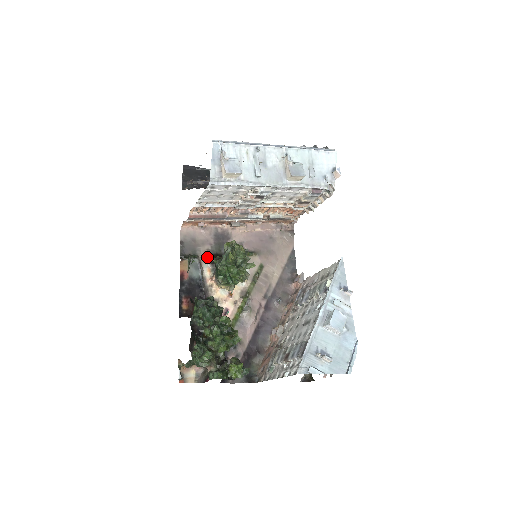
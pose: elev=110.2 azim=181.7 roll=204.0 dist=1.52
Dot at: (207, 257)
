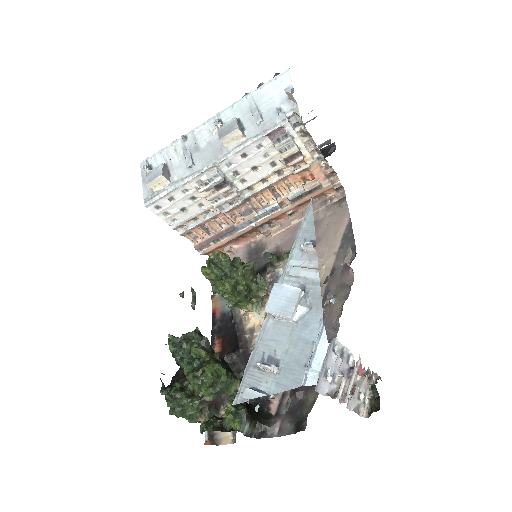
Dot at: occluded
